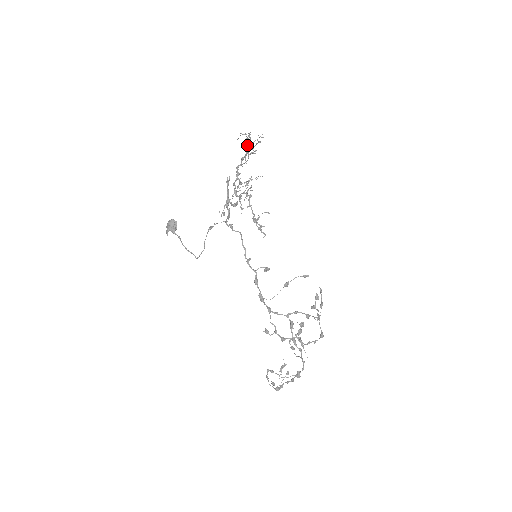
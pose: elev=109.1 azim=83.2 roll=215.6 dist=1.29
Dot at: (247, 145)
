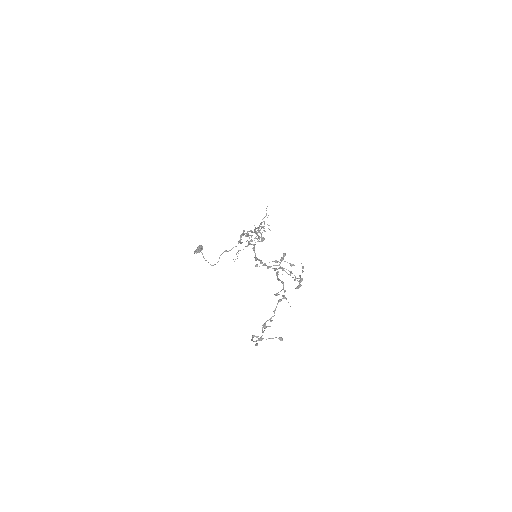
Dot at: occluded
